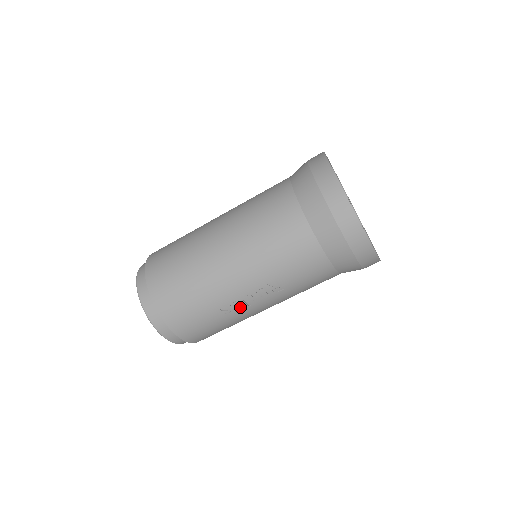
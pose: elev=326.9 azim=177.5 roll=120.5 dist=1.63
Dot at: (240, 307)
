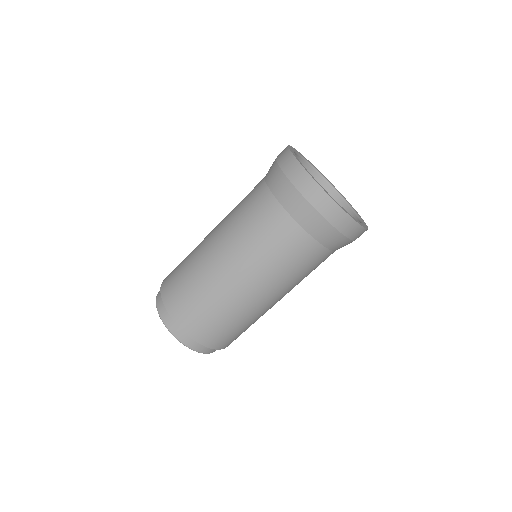
Dot at: occluded
